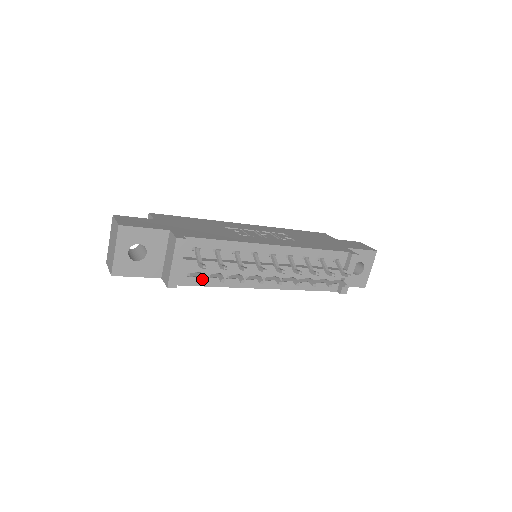
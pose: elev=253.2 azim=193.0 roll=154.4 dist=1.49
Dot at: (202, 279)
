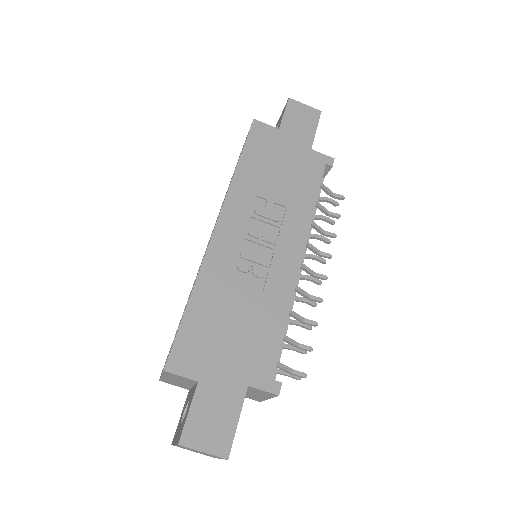
Dot at: occluded
